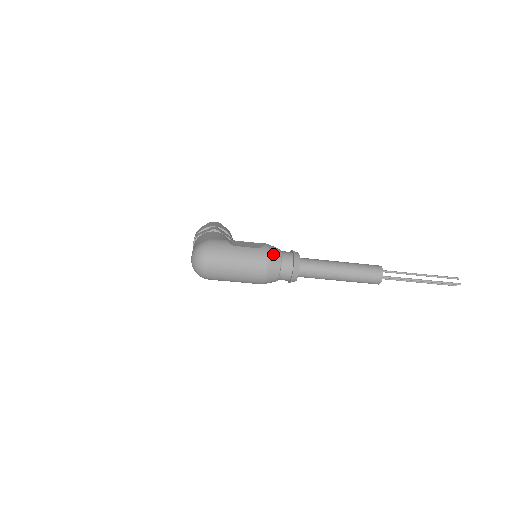
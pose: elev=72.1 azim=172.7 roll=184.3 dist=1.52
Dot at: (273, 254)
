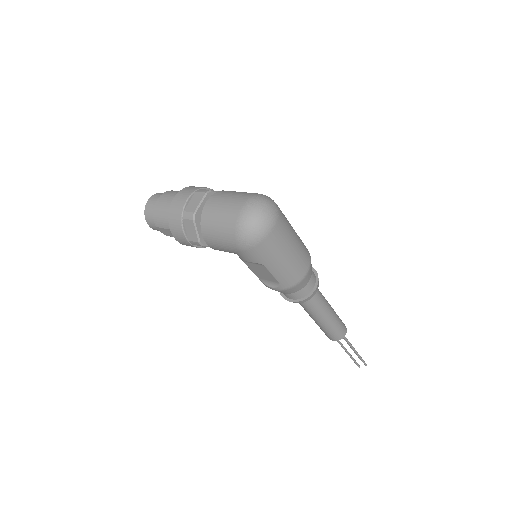
Dot at: occluded
